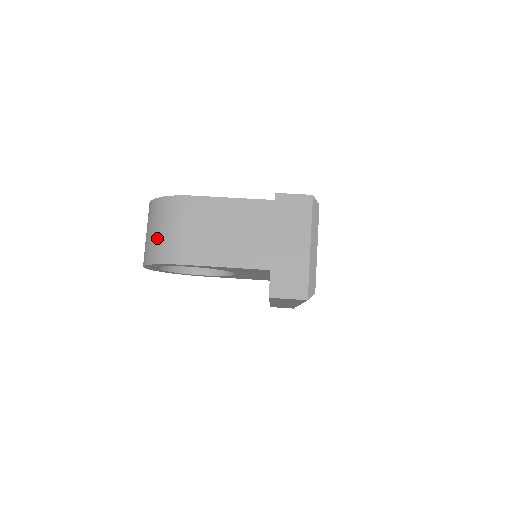
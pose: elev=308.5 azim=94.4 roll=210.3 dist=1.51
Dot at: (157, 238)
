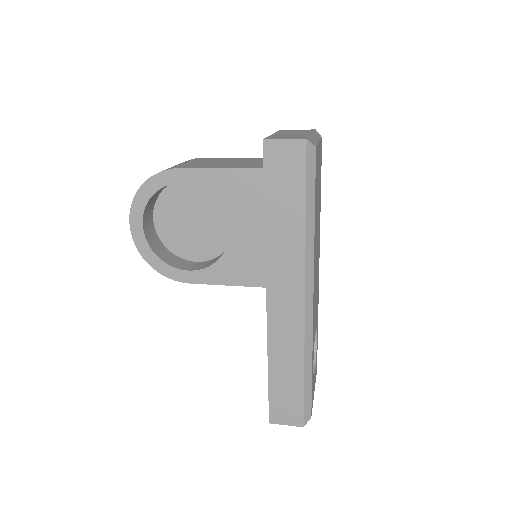
Dot at: occluded
